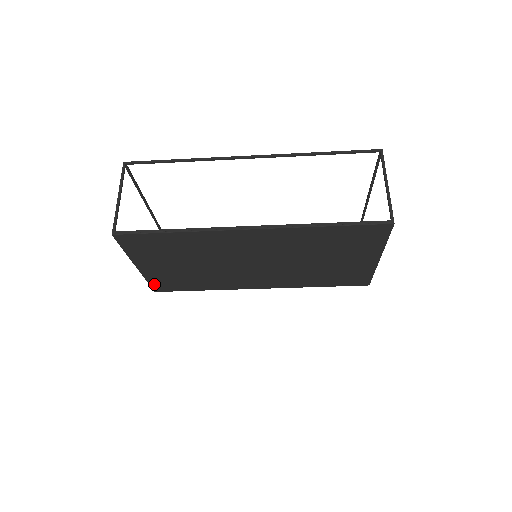
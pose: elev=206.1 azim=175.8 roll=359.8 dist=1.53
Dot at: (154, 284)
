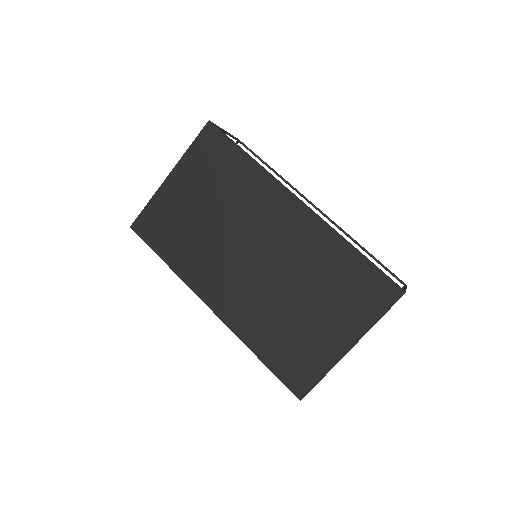
Dot at: (146, 214)
